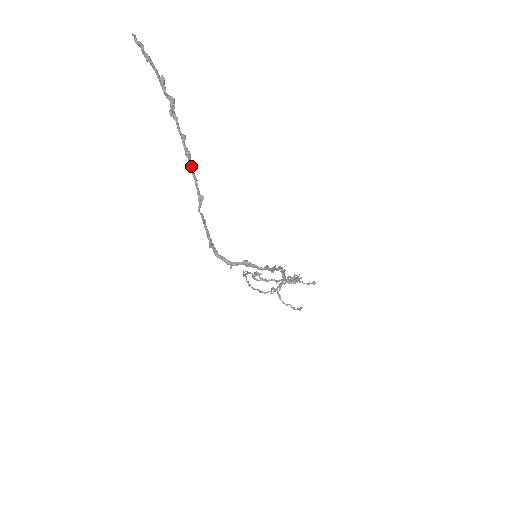
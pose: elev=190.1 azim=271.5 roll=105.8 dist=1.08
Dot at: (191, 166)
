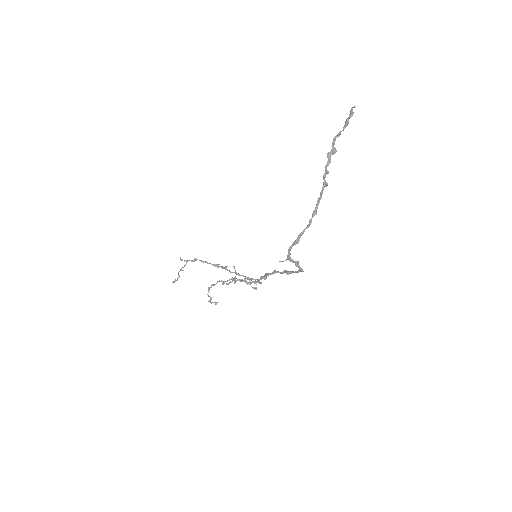
Dot at: occluded
